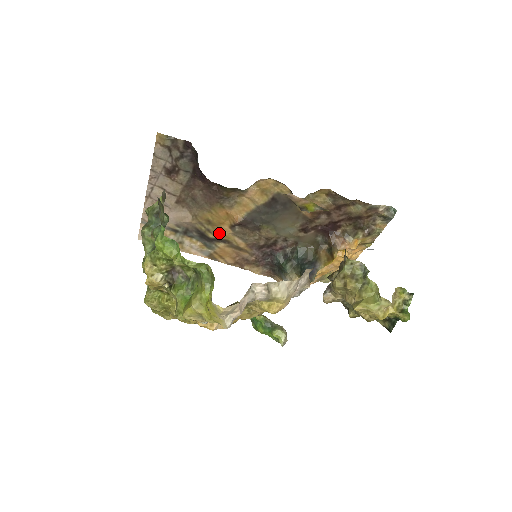
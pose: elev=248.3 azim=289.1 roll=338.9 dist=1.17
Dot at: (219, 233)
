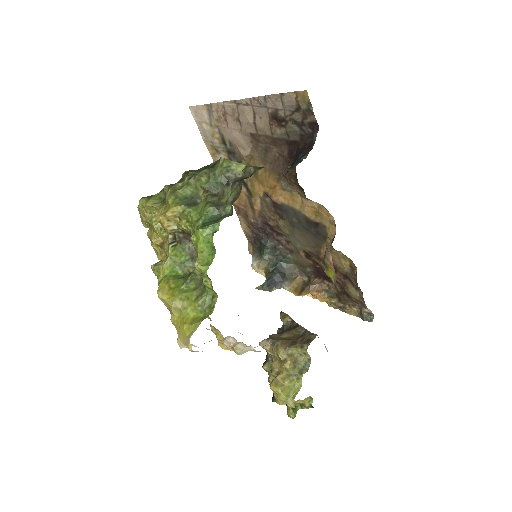
Dot at: (252, 184)
